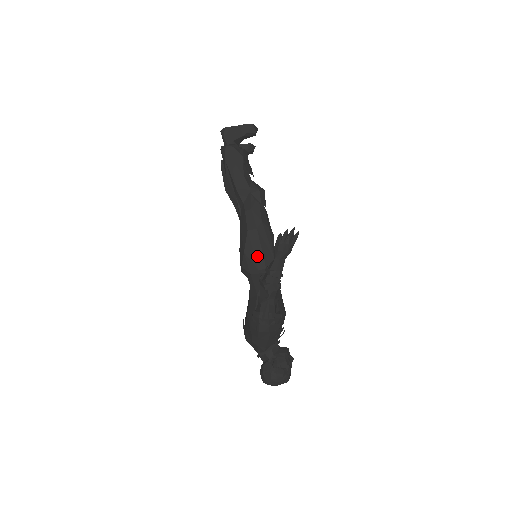
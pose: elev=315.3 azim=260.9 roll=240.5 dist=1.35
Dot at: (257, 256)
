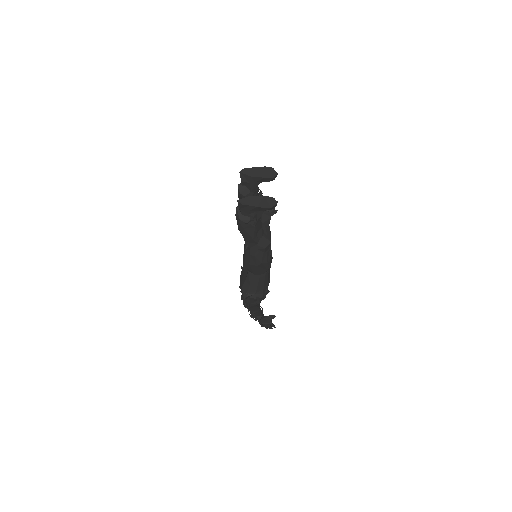
Dot at: (254, 272)
